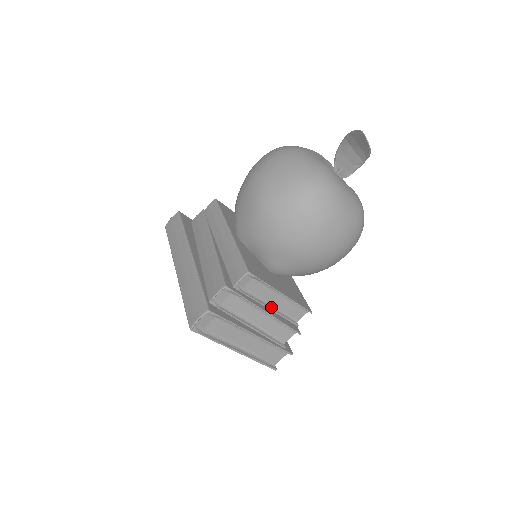
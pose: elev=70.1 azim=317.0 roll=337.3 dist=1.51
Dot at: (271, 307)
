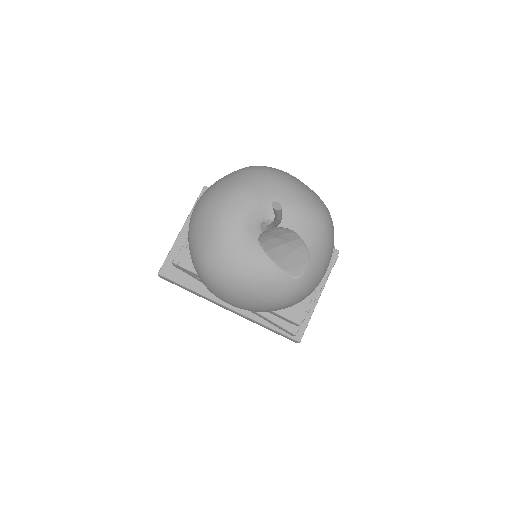
Dot at: occluded
